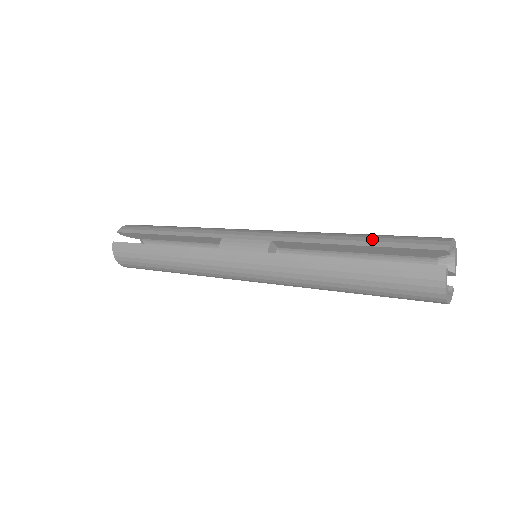
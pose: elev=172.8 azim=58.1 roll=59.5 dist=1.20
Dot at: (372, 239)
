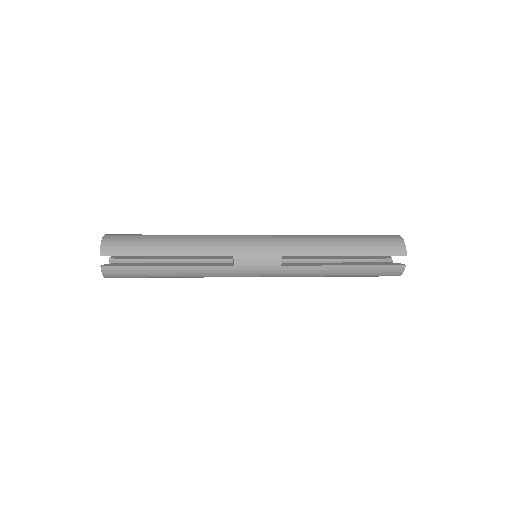
Dot at: (358, 248)
